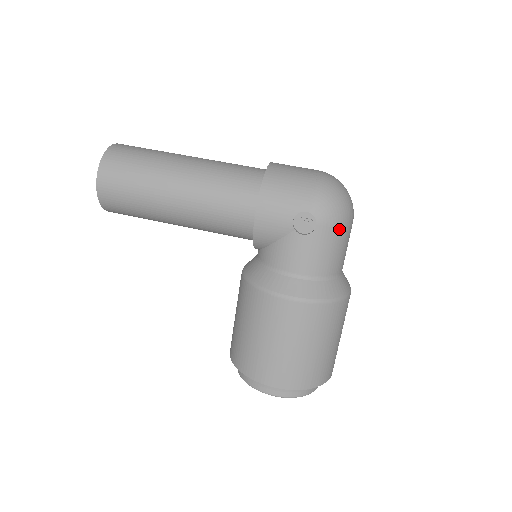
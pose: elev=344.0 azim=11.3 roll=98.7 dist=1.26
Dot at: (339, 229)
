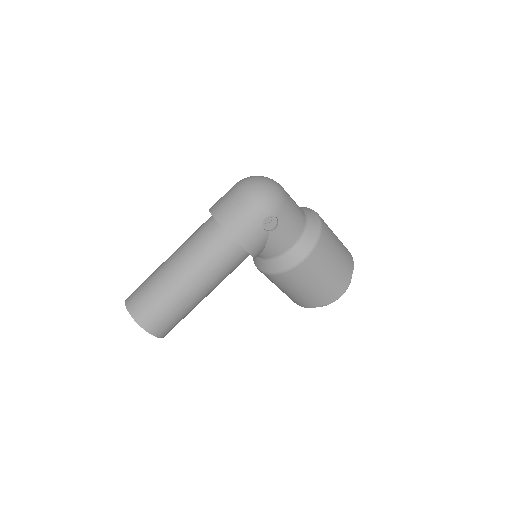
Dot at: (285, 203)
